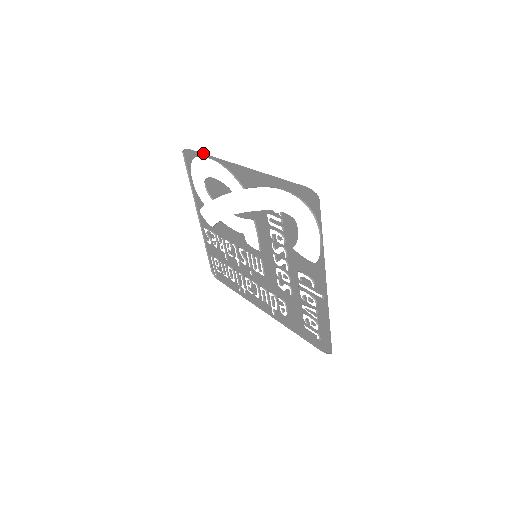
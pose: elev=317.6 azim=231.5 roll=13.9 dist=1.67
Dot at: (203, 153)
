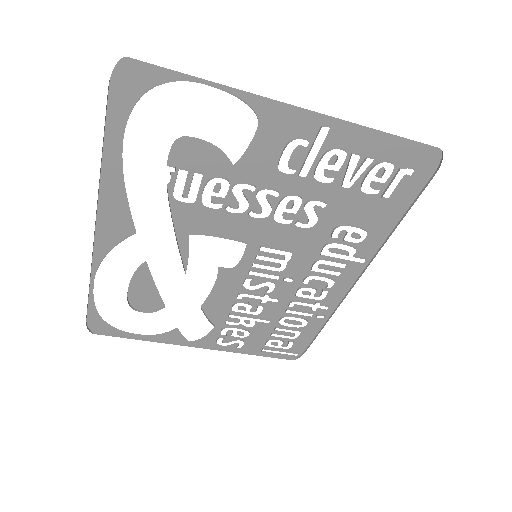
Dot at: (88, 295)
